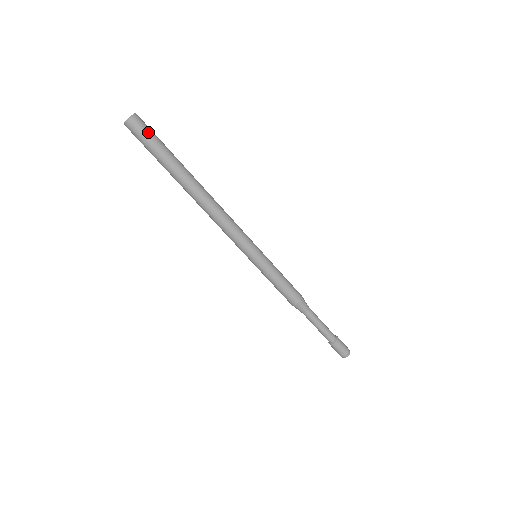
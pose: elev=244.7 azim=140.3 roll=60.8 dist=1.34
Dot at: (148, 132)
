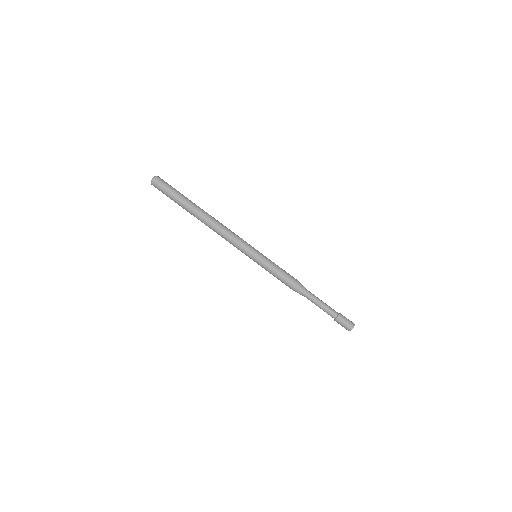
Dot at: (168, 184)
